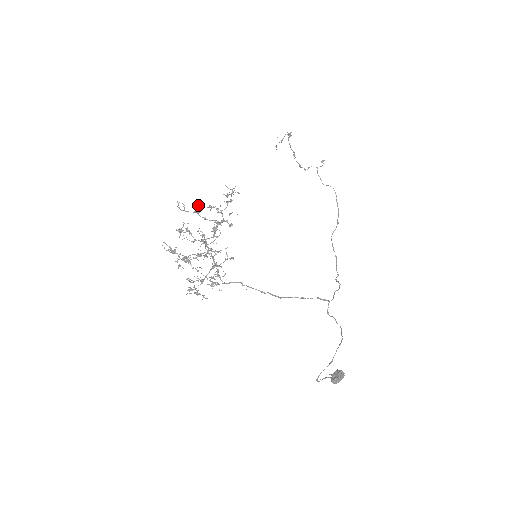
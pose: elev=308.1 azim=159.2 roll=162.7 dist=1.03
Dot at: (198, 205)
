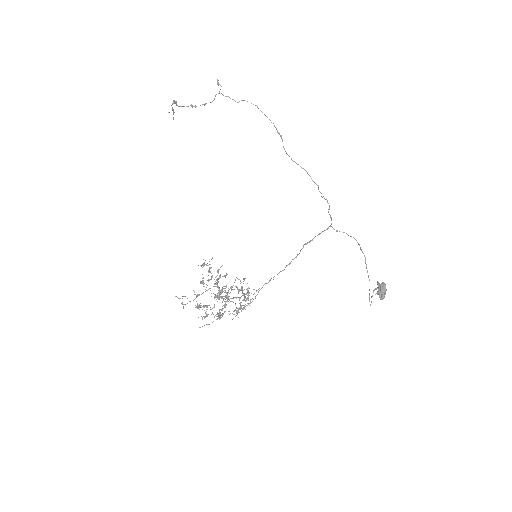
Dot at: (194, 292)
